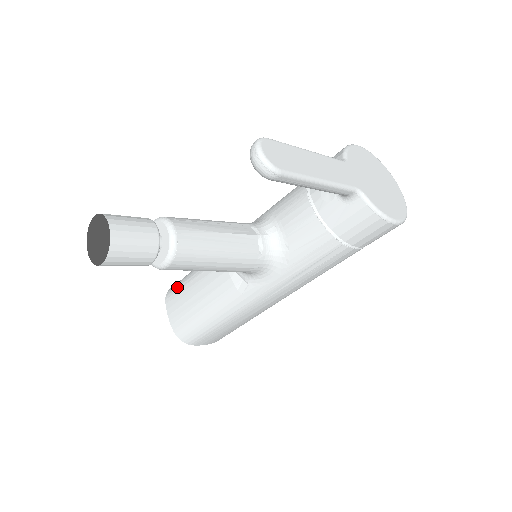
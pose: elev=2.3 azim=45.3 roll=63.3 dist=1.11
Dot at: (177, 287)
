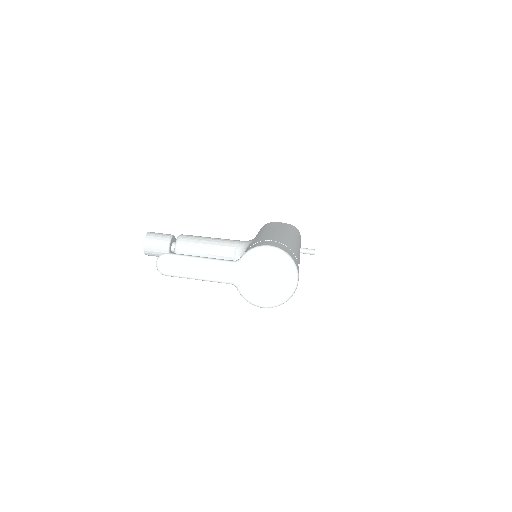
Dot at: occluded
